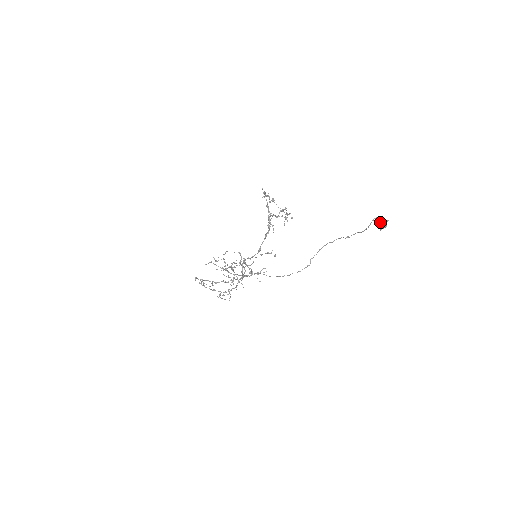
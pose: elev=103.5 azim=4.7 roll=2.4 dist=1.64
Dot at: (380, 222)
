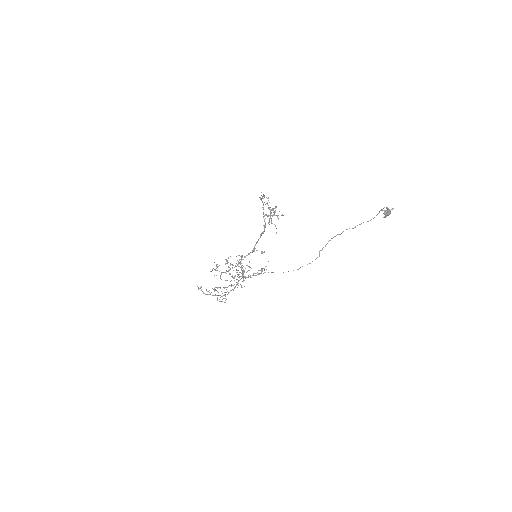
Dot at: (386, 211)
